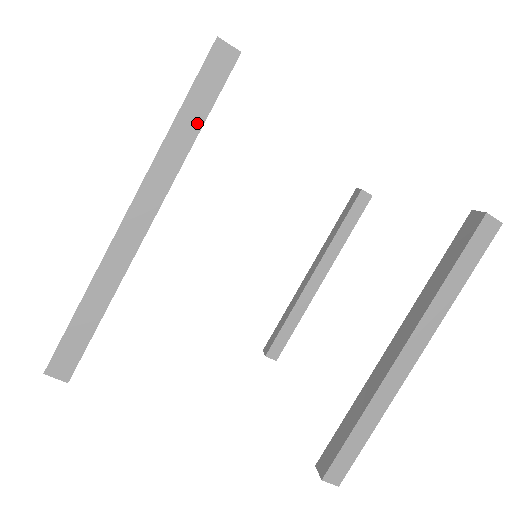
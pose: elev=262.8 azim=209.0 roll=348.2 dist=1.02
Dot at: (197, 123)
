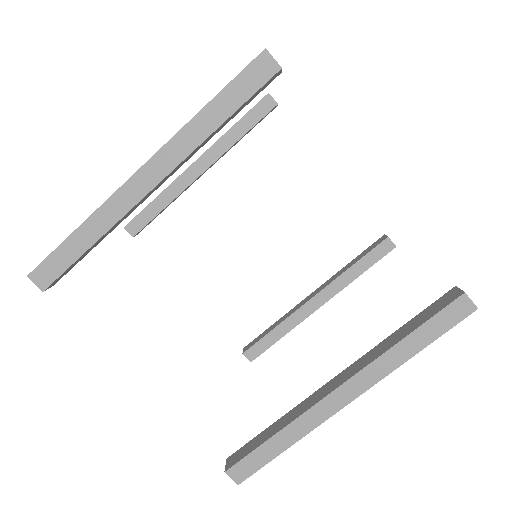
Dot at: (223, 115)
